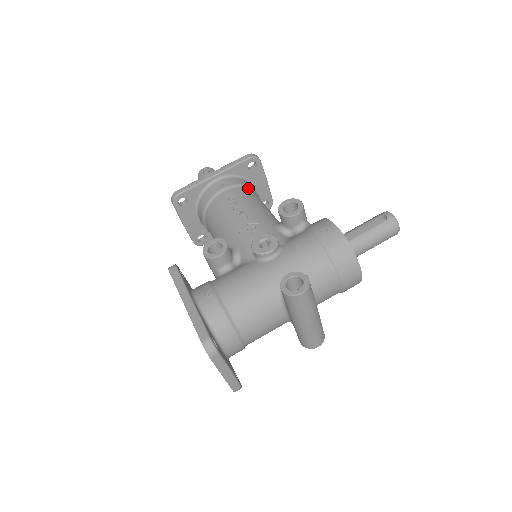
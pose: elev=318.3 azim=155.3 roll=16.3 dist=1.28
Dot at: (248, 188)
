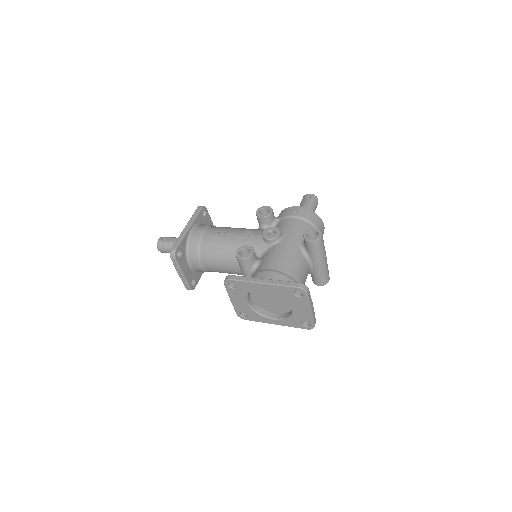
Dot at: occluded
